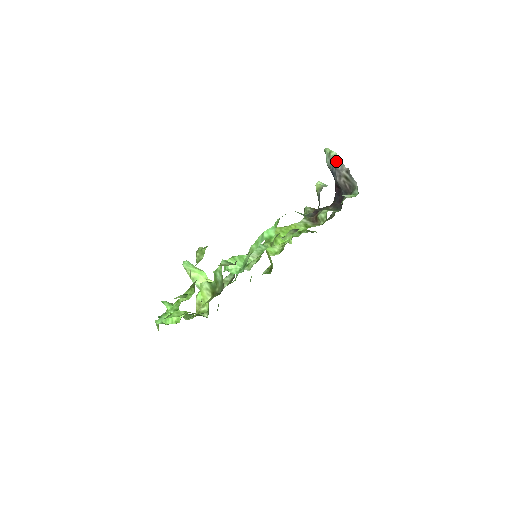
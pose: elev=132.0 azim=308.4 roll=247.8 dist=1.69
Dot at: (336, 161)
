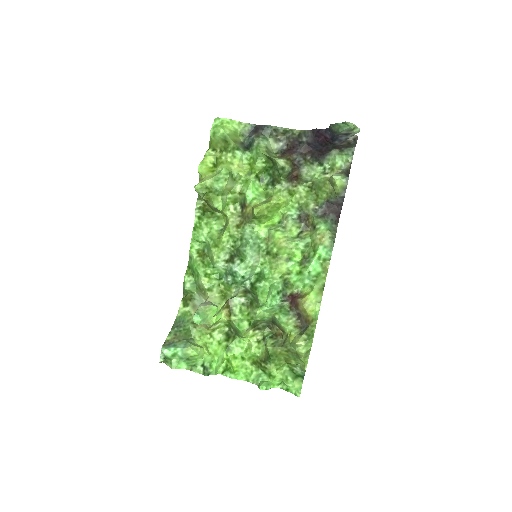
Dot at: occluded
